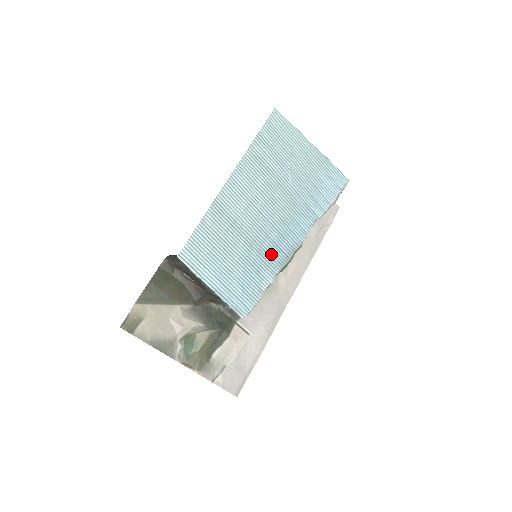
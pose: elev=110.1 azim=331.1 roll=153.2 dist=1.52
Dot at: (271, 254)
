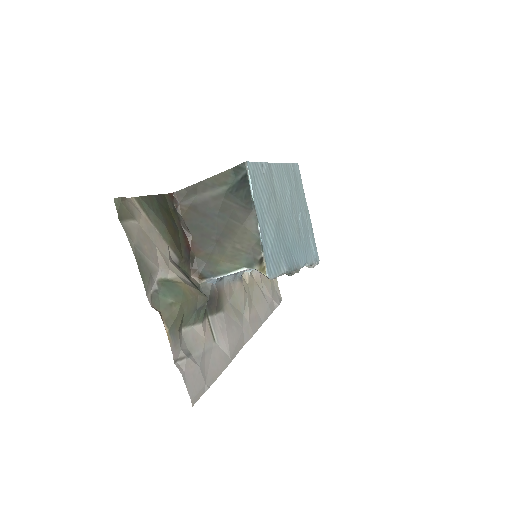
Dot at: (287, 250)
